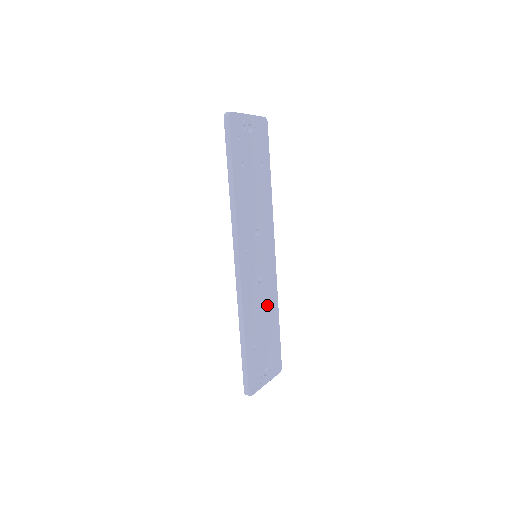
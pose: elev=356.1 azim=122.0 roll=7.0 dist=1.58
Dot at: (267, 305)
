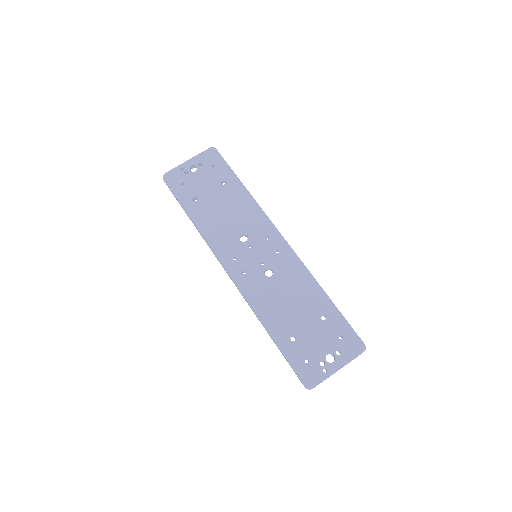
Dot at: (296, 291)
